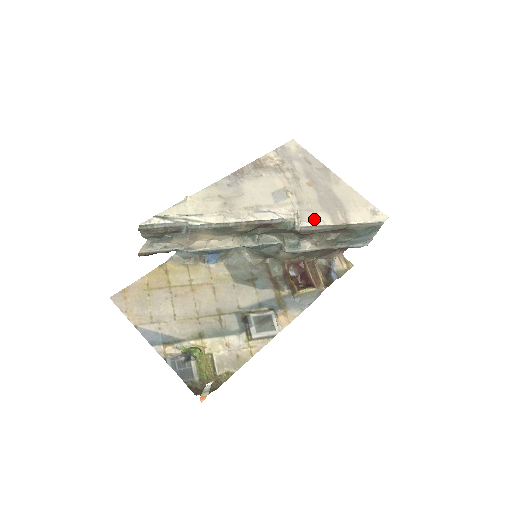
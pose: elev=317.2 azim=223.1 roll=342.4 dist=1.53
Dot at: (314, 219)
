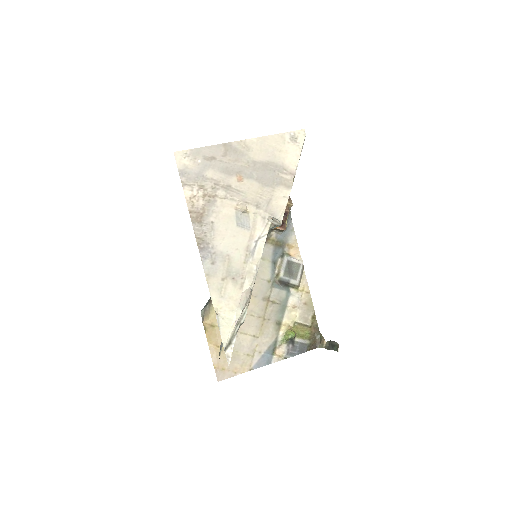
Dot at: (279, 204)
